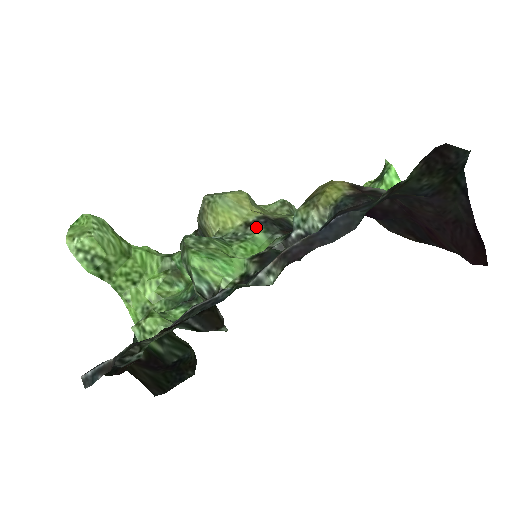
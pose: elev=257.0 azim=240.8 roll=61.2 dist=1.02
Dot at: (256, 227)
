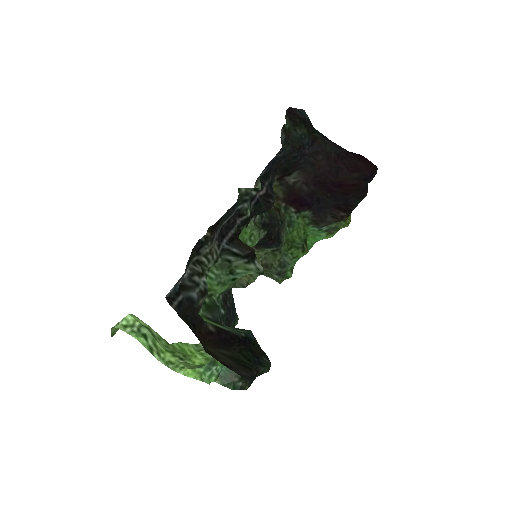
Dot at: occluded
